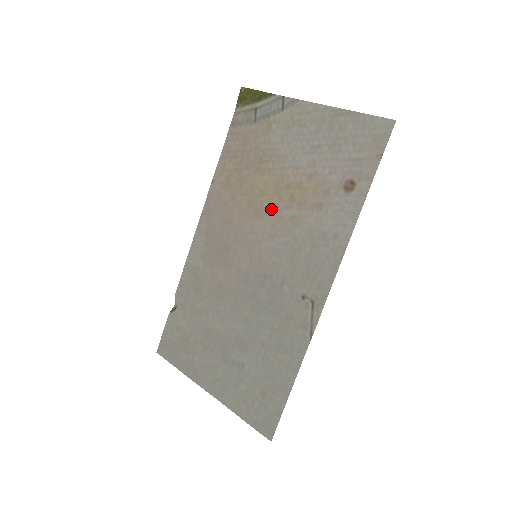
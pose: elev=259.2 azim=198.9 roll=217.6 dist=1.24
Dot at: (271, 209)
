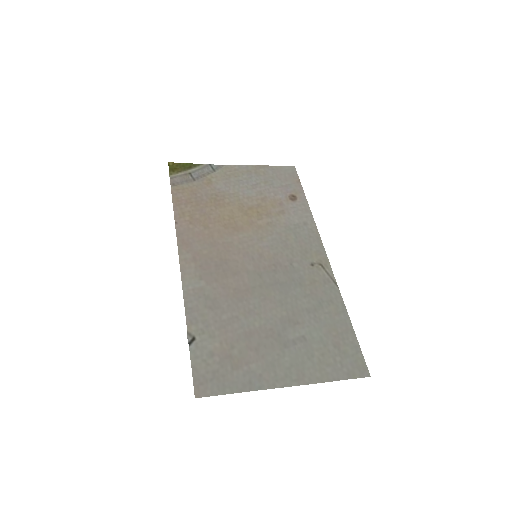
Dot at: (247, 224)
